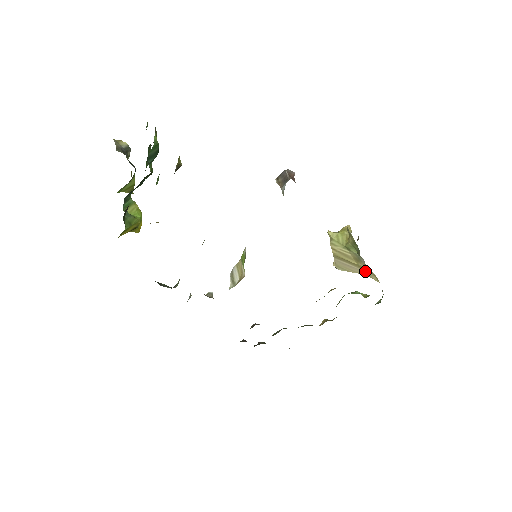
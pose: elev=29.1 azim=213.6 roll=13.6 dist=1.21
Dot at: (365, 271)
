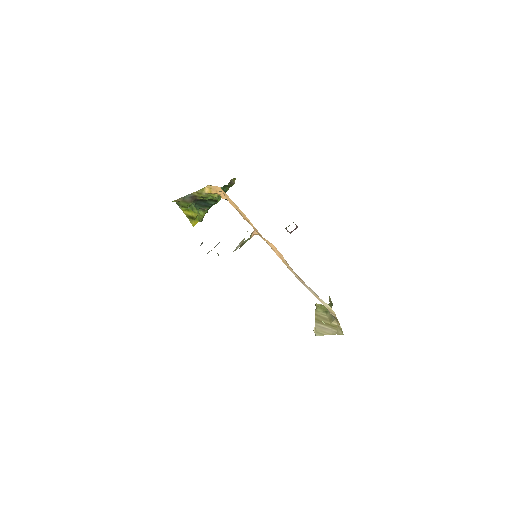
Dot at: (335, 329)
